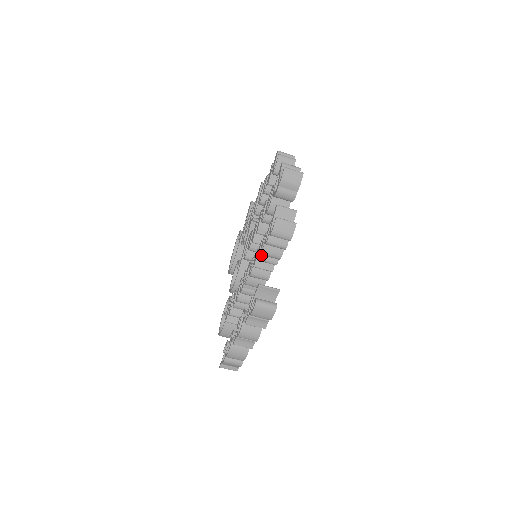
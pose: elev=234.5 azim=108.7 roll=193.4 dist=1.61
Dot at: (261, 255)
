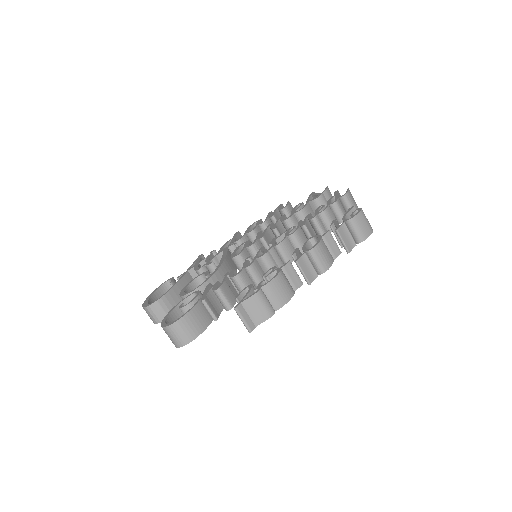
Dot at: (318, 216)
